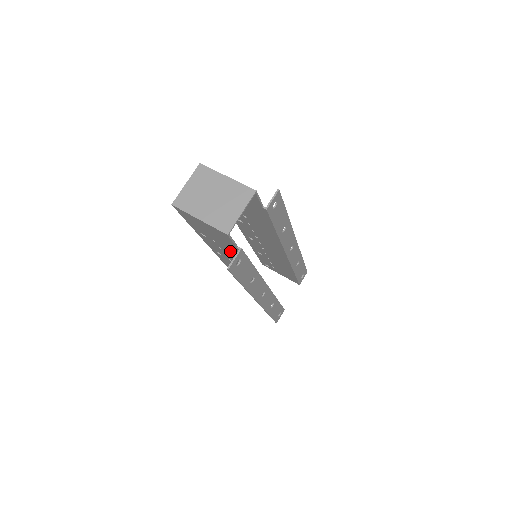
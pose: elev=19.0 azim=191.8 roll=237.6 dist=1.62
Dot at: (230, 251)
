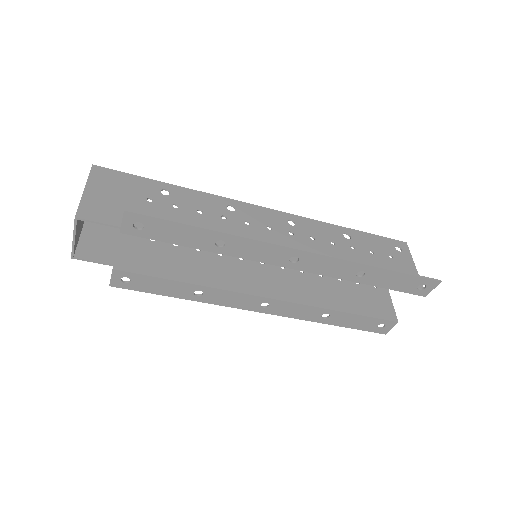
Dot at: (159, 257)
